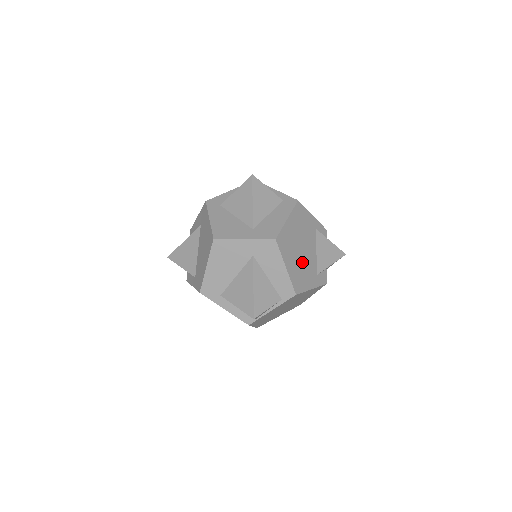
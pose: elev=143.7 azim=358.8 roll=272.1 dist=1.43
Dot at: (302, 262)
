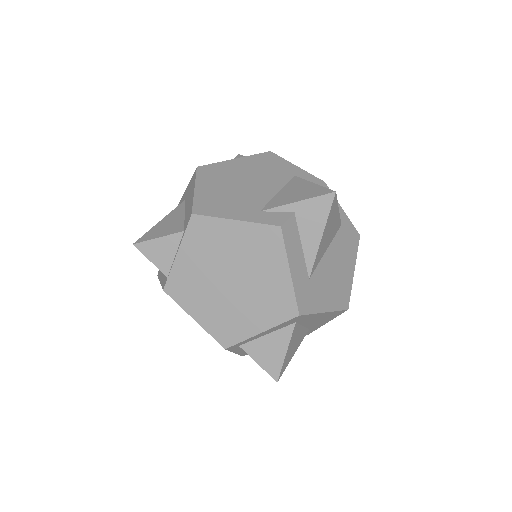
Dot at: (234, 193)
